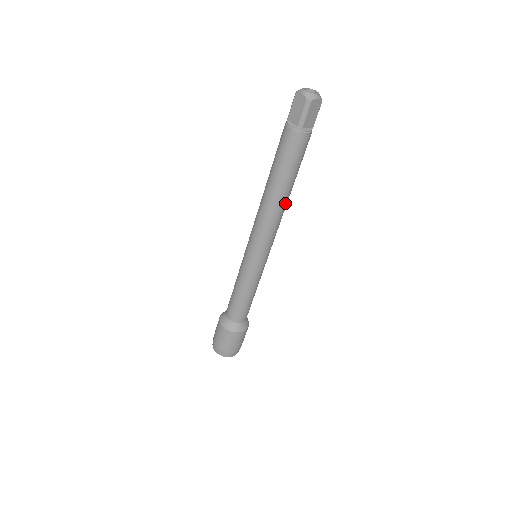
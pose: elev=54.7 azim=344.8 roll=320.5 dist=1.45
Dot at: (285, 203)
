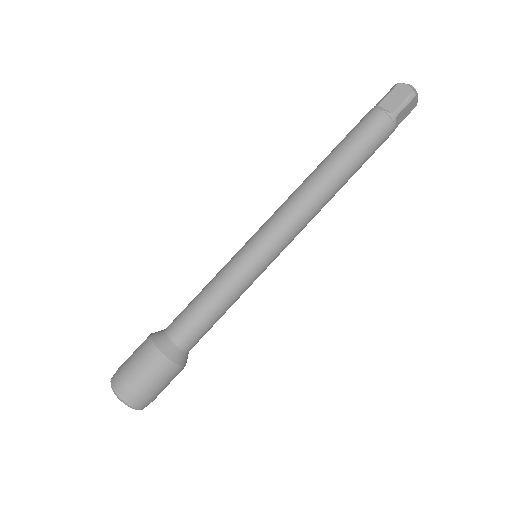
Dot at: (332, 197)
